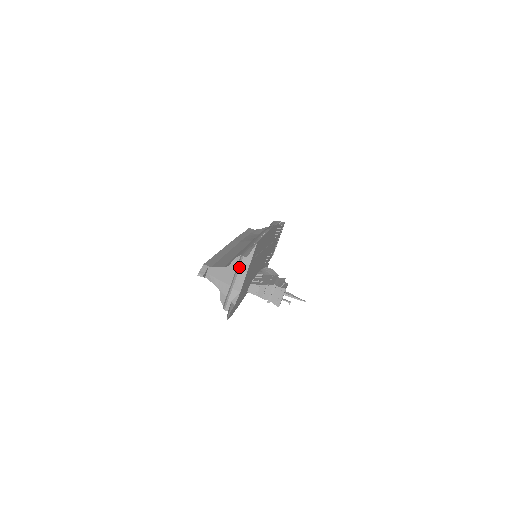
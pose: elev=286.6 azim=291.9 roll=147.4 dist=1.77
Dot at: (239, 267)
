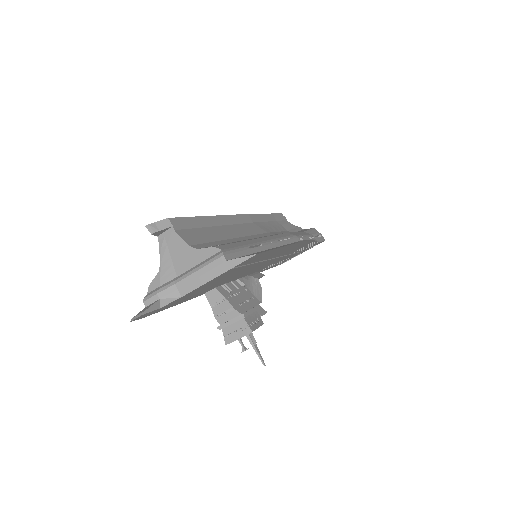
Dot at: (206, 264)
